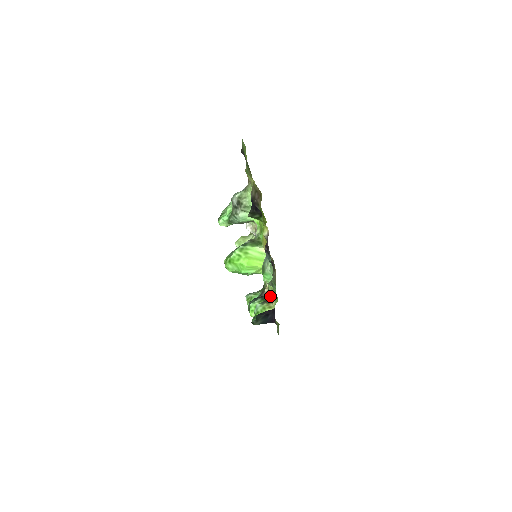
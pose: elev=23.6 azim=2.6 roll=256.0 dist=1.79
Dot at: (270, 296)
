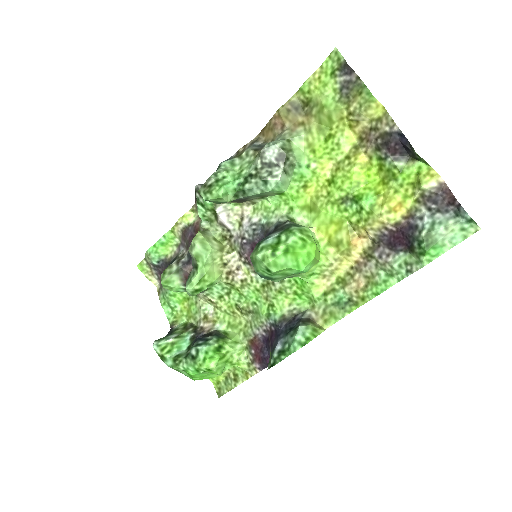
Dot at: (287, 317)
